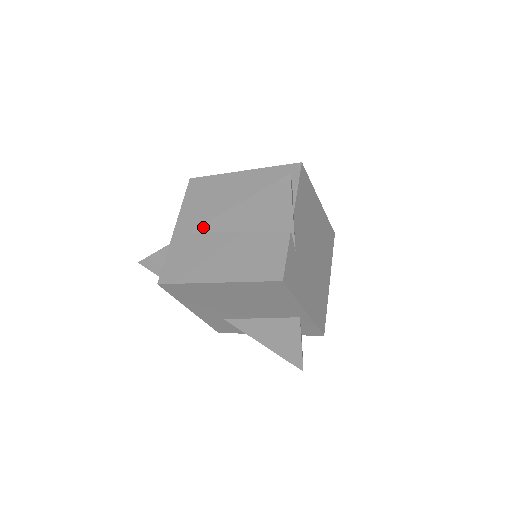
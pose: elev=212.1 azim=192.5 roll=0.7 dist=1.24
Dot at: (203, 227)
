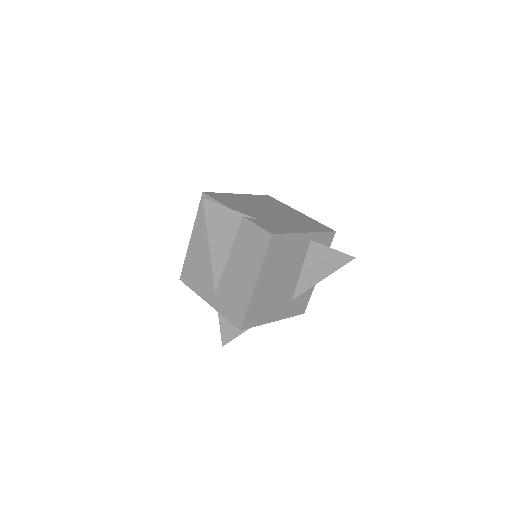
Dot at: (215, 280)
